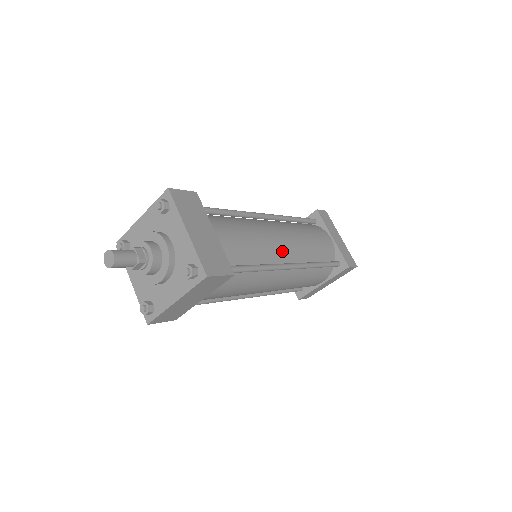
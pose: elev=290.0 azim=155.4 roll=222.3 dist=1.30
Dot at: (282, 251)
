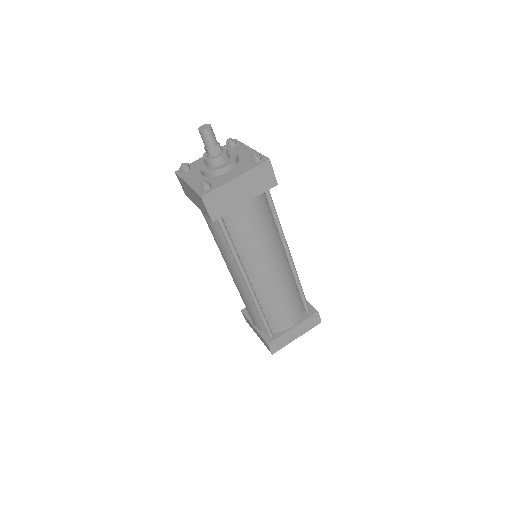
Dot at: occluded
